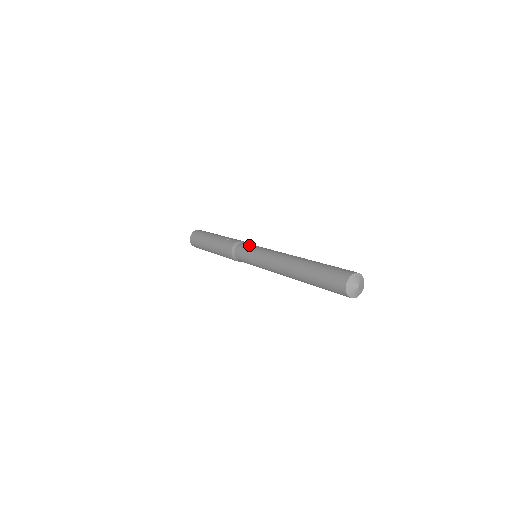
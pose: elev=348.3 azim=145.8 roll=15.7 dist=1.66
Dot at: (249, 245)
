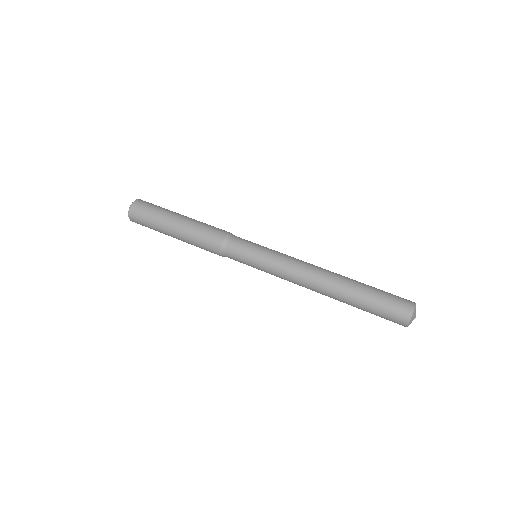
Dot at: (245, 248)
